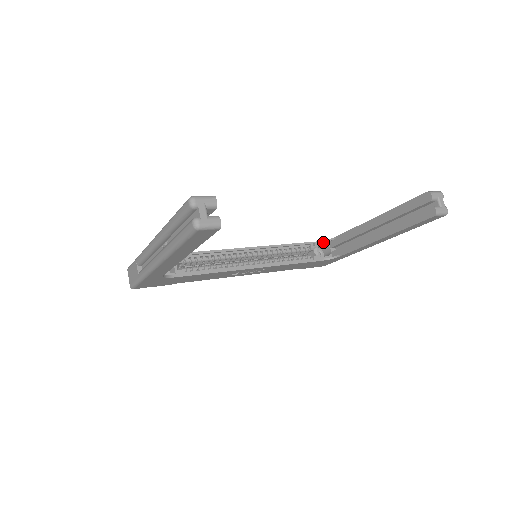
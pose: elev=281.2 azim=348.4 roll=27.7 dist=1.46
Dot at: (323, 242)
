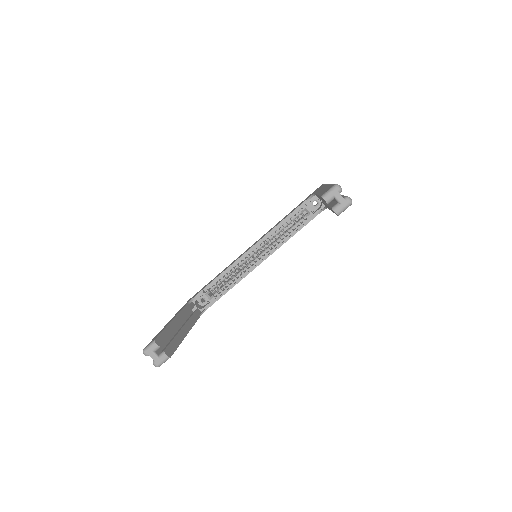
Dot at: (309, 199)
